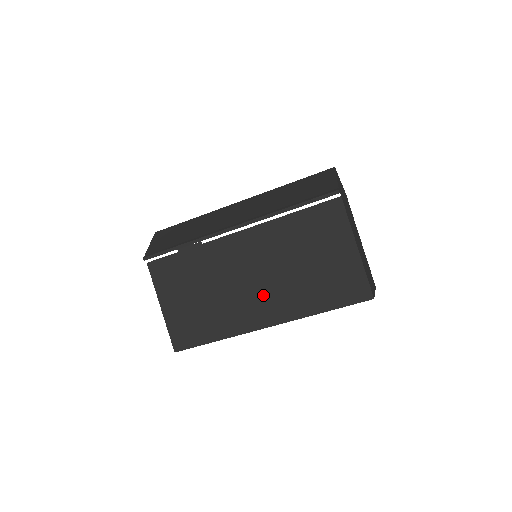
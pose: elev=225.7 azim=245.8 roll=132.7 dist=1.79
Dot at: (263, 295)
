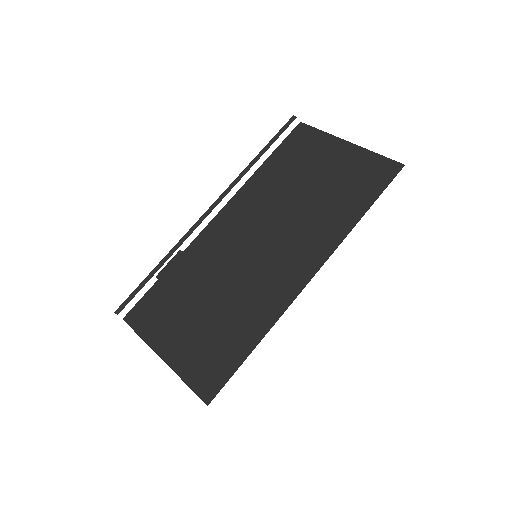
Dot at: (283, 249)
